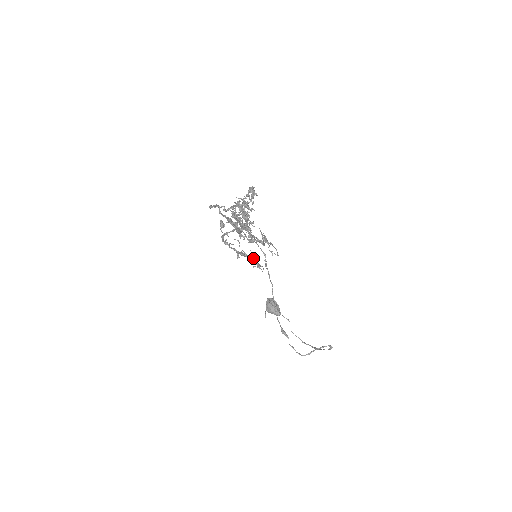
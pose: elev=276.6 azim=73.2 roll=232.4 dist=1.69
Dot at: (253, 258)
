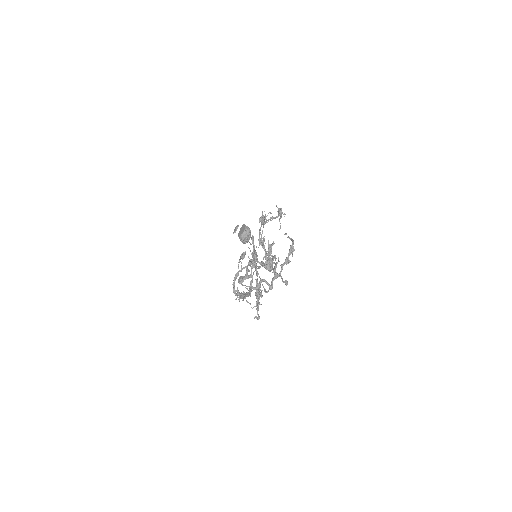
Dot at: (249, 294)
